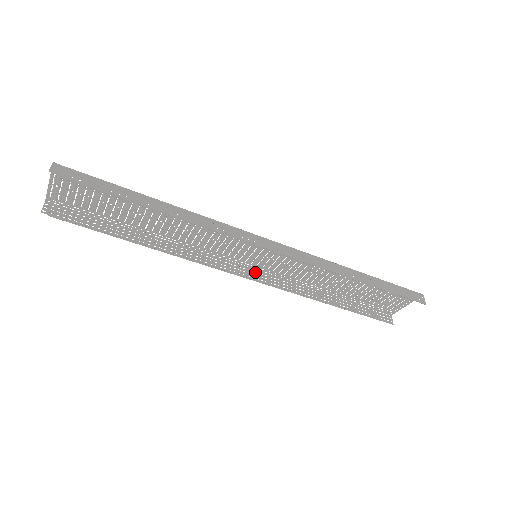
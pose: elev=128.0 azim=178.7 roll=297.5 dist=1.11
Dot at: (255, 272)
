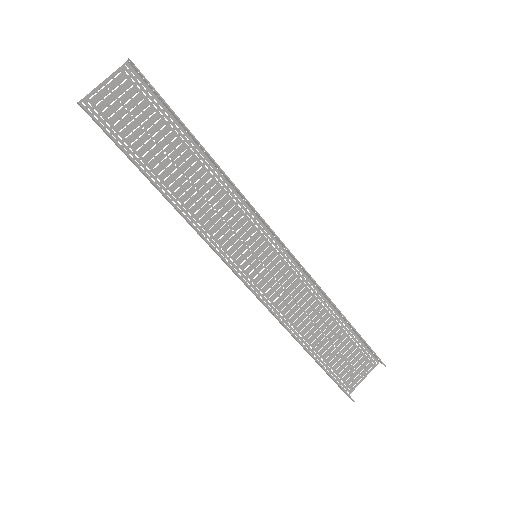
Dot at: (244, 284)
